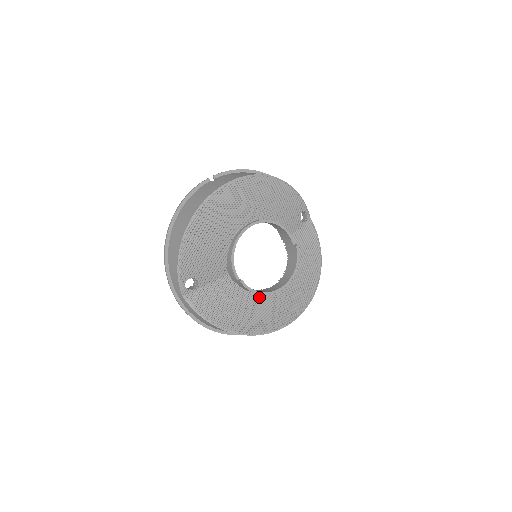
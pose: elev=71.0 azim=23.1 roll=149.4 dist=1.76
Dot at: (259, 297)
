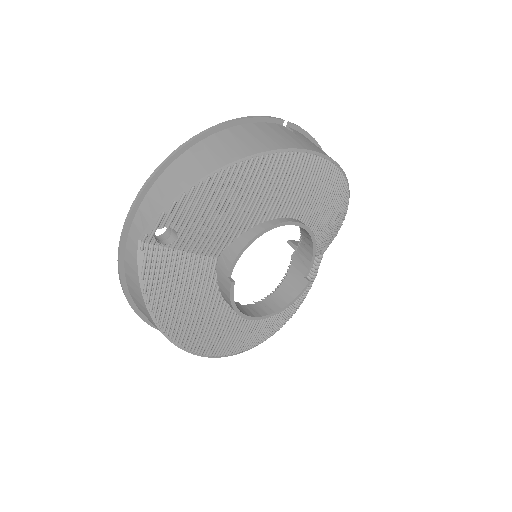
Dot at: (225, 309)
